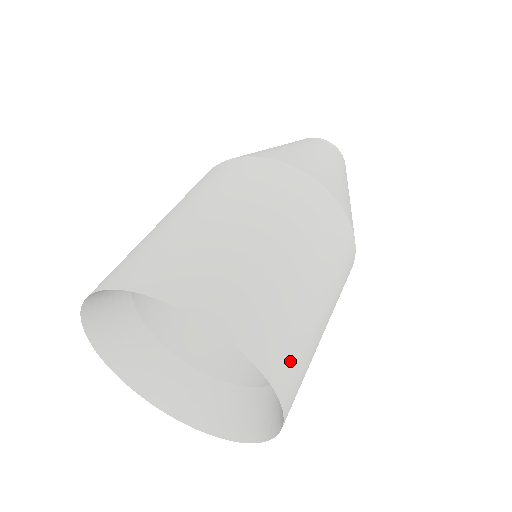
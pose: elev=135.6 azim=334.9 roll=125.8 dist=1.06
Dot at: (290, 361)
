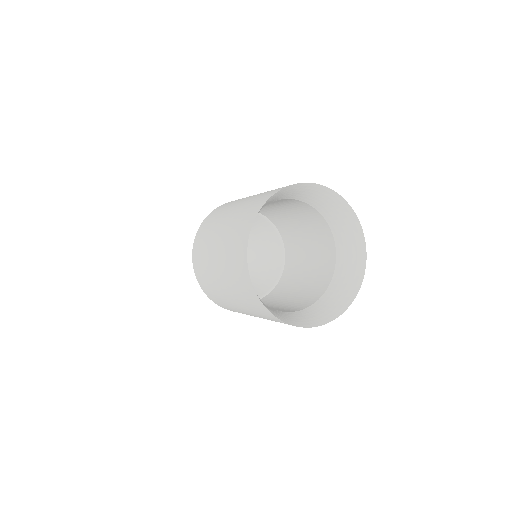
Dot at: occluded
